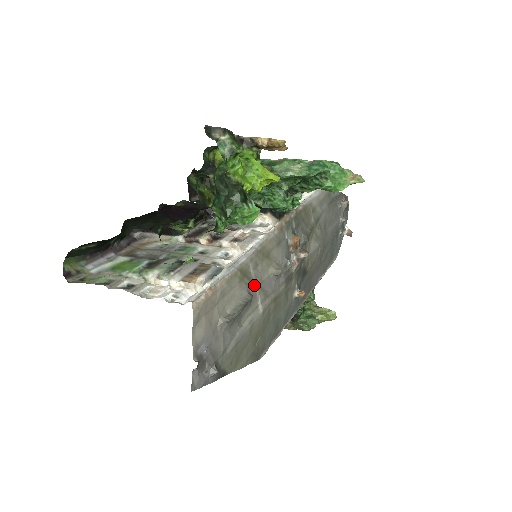
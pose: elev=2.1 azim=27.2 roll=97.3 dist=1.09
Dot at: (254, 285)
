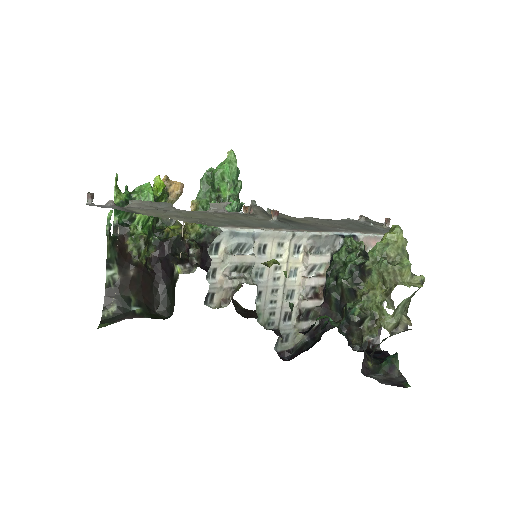
Dot at: occluded
